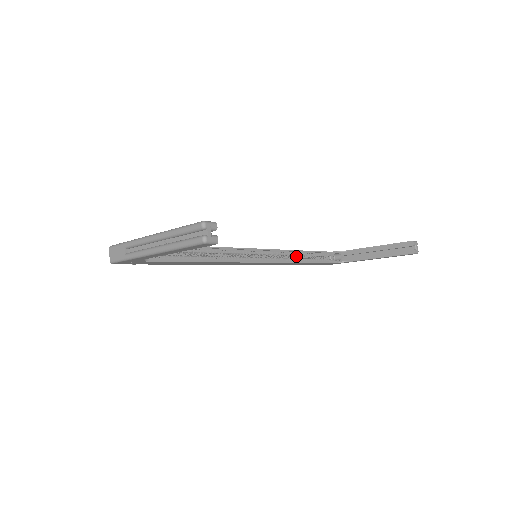
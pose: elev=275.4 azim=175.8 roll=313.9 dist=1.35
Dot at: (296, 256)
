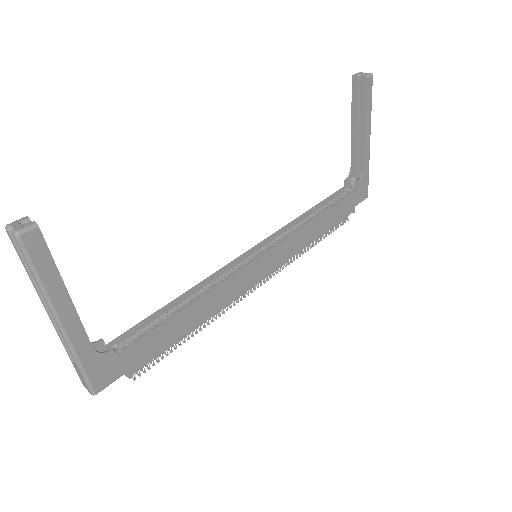
Dot at: occluded
